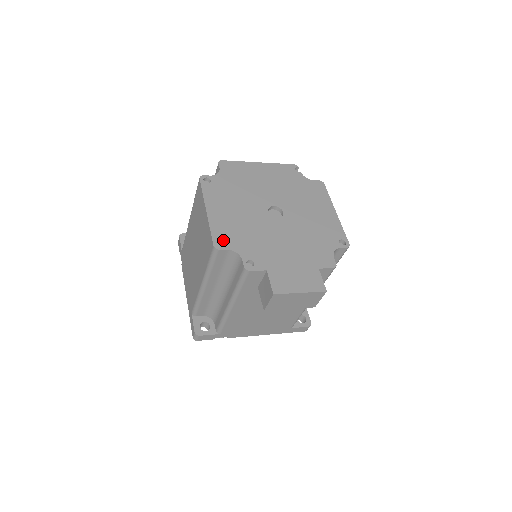
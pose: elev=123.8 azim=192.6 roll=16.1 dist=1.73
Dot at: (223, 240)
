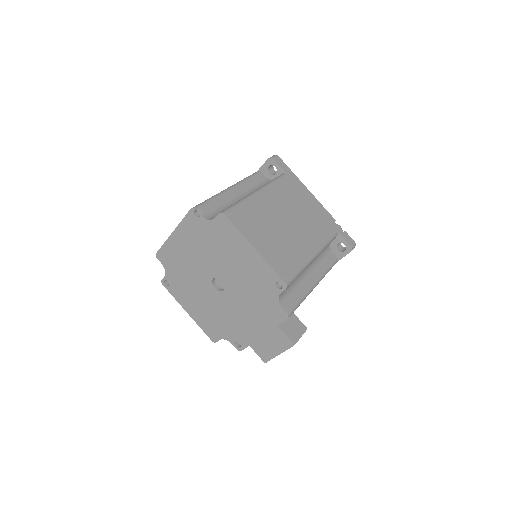
Dot at: (212, 333)
